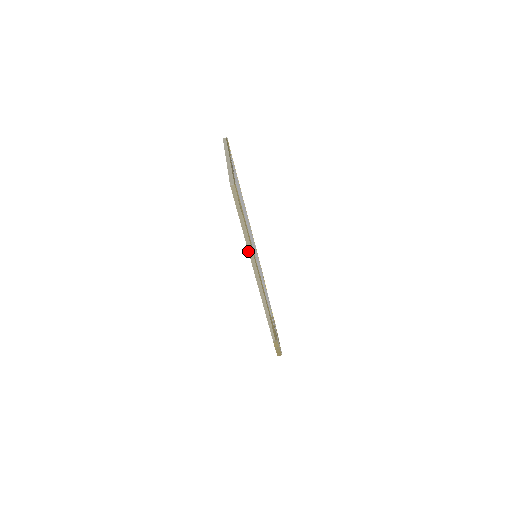
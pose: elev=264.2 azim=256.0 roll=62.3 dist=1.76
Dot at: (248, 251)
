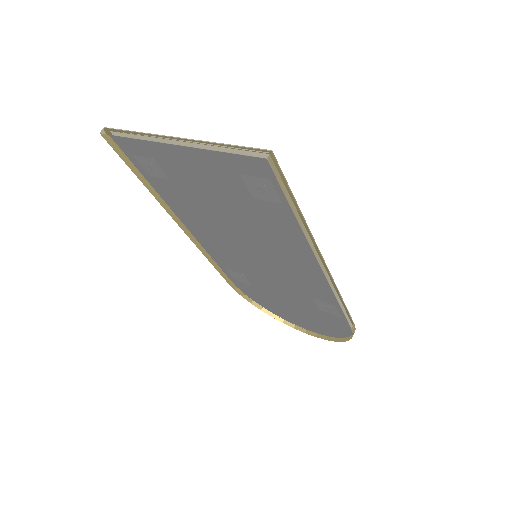
Dot at: (309, 243)
